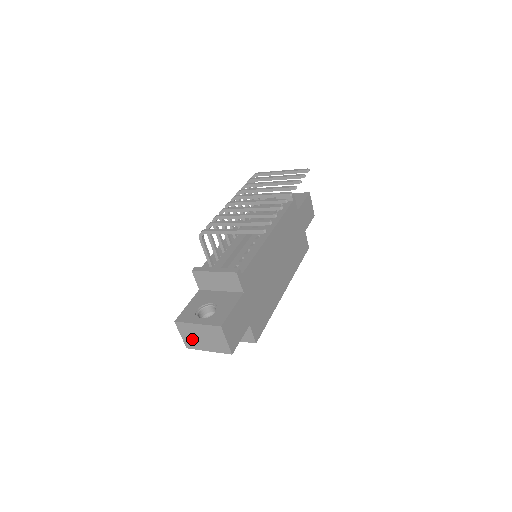
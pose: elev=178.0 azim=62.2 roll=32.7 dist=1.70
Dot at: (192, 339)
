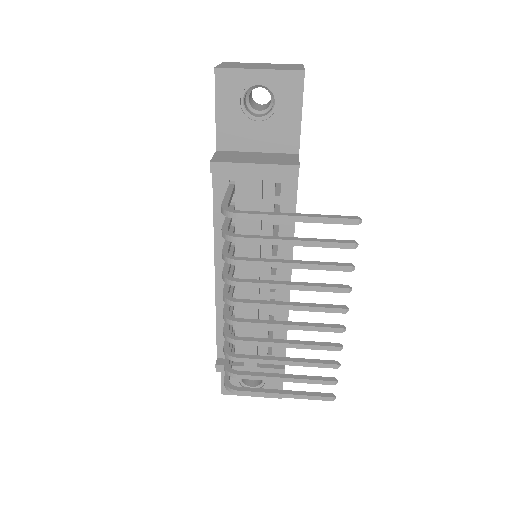
Dot at: occluded
